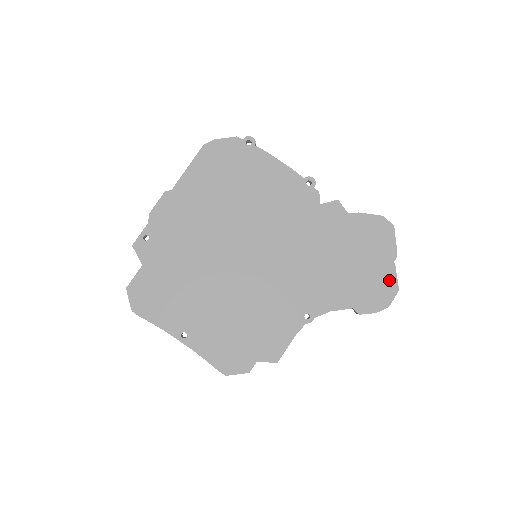
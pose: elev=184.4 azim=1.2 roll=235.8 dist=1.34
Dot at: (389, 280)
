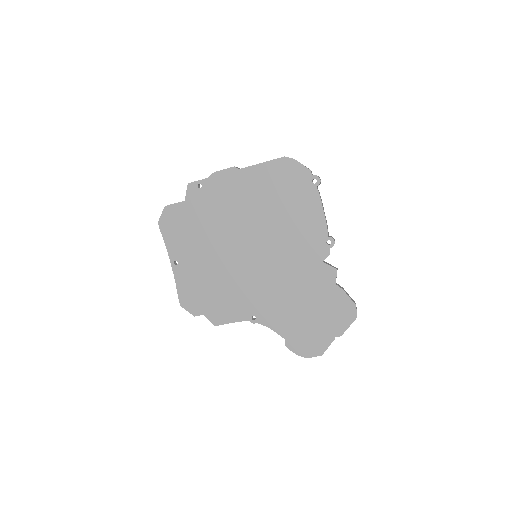
Dot at: (322, 344)
